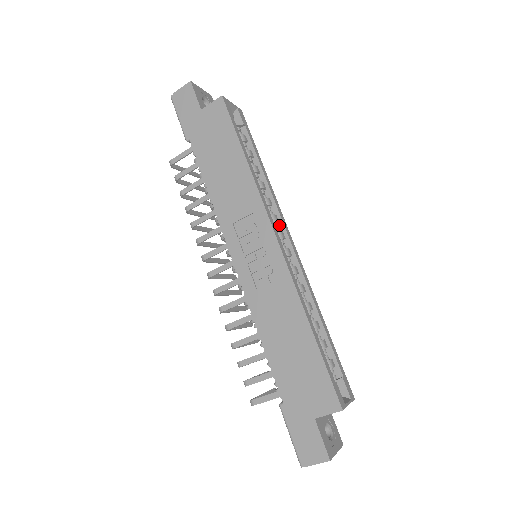
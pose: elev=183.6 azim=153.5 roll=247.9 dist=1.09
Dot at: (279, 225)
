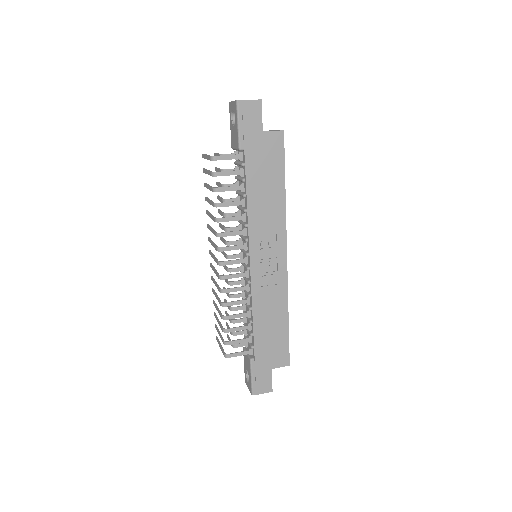
Dot at: occluded
